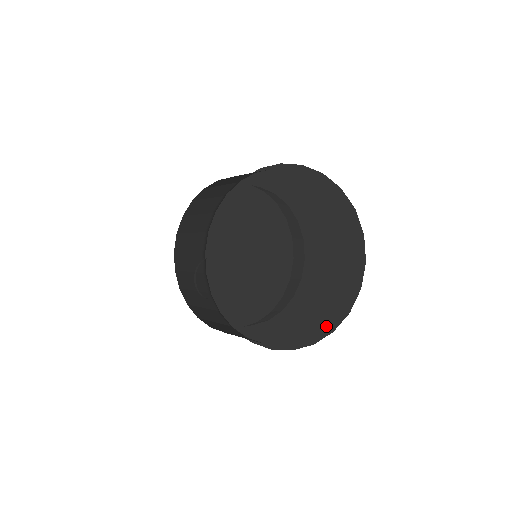
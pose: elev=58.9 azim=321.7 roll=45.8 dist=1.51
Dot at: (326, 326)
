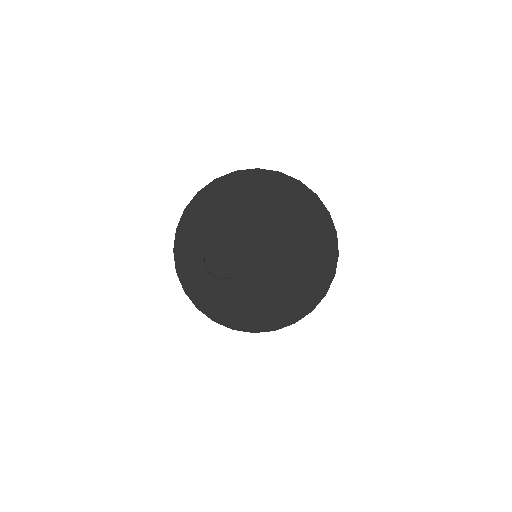
Dot at: (252, 326)
